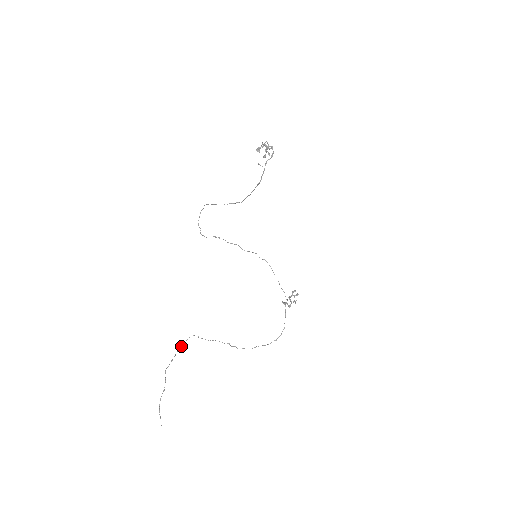
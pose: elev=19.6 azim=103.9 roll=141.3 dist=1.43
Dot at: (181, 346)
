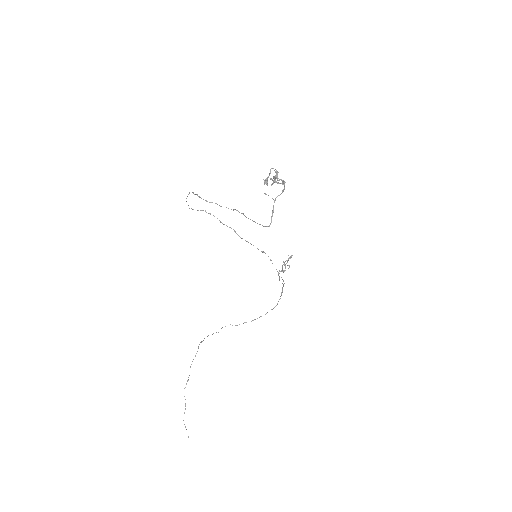
Dot at: (192, 361)
